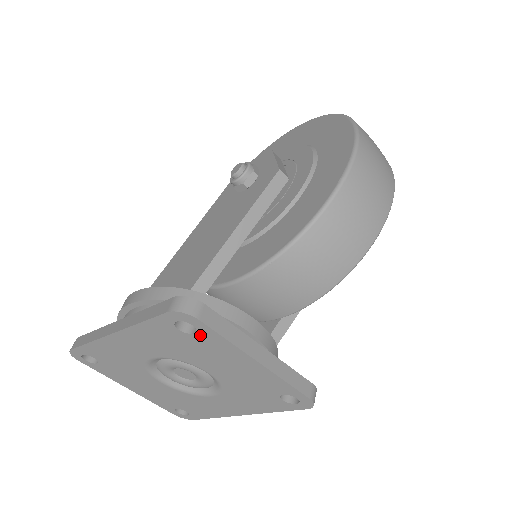
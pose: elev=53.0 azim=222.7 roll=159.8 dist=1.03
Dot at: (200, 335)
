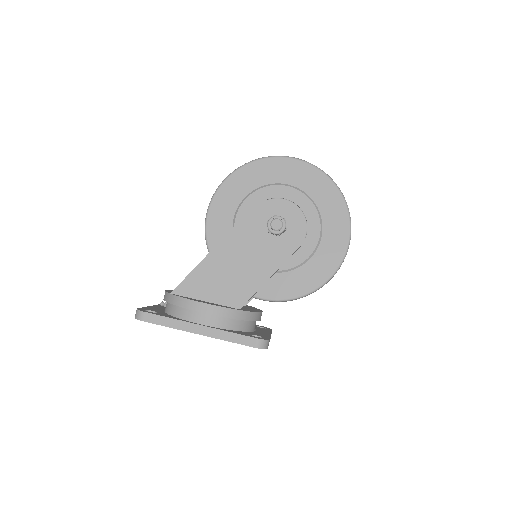
Dot at: occluded
